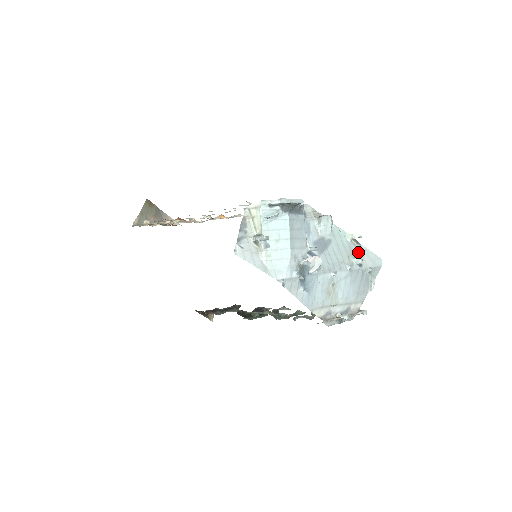
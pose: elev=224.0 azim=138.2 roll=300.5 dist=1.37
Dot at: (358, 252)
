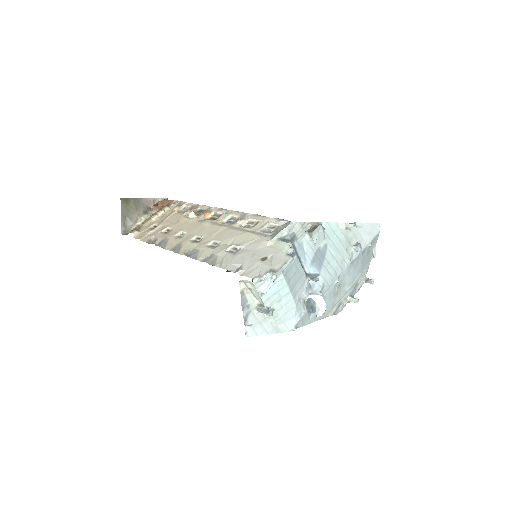
Dot at: (355, 235)
